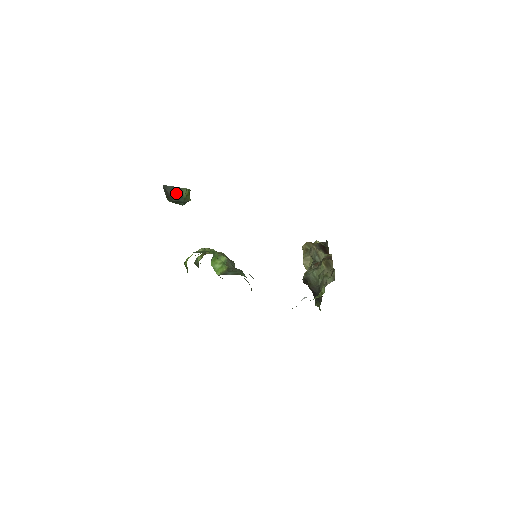
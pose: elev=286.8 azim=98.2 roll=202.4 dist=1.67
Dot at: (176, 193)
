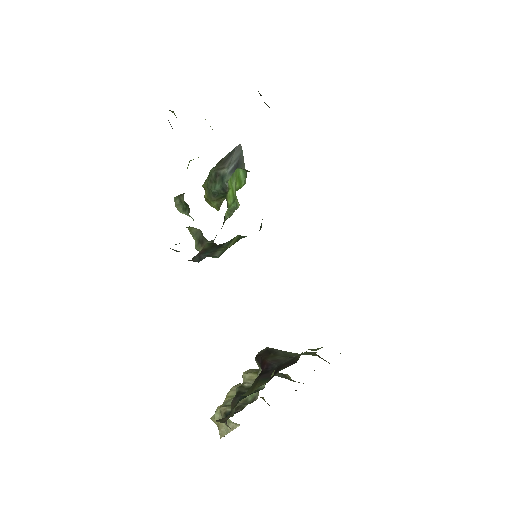
Dot at: (236, 164)
